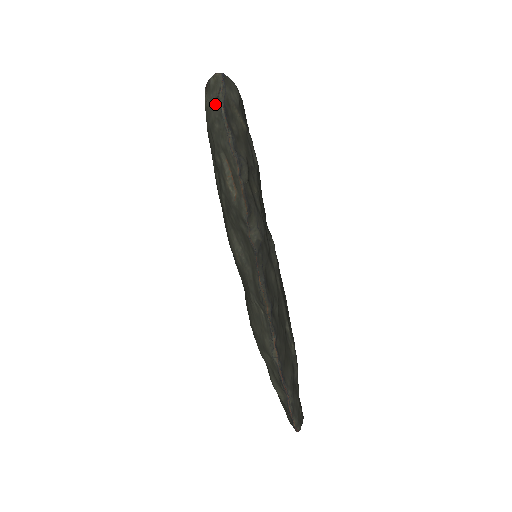
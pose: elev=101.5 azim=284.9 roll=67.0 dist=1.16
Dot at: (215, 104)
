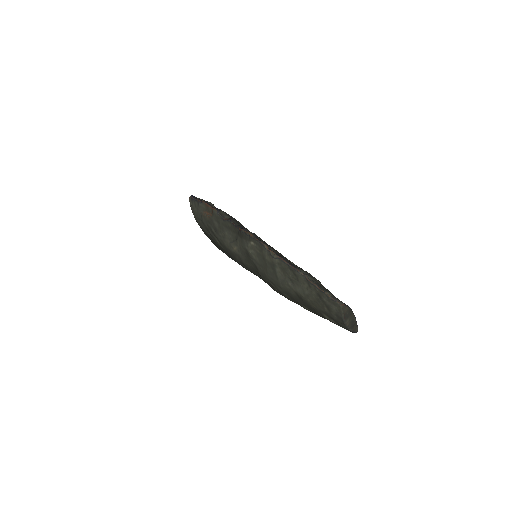
Dot at: (191, 203)
